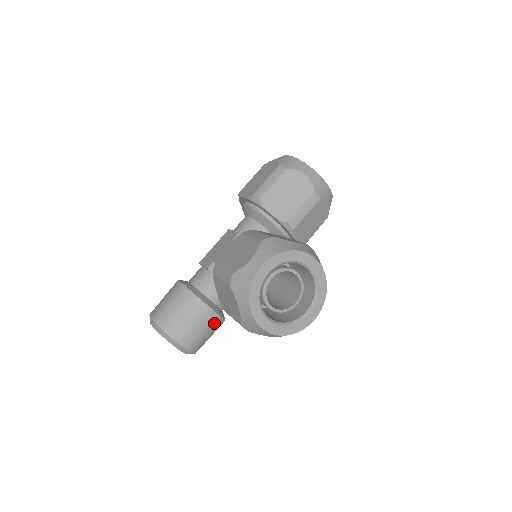
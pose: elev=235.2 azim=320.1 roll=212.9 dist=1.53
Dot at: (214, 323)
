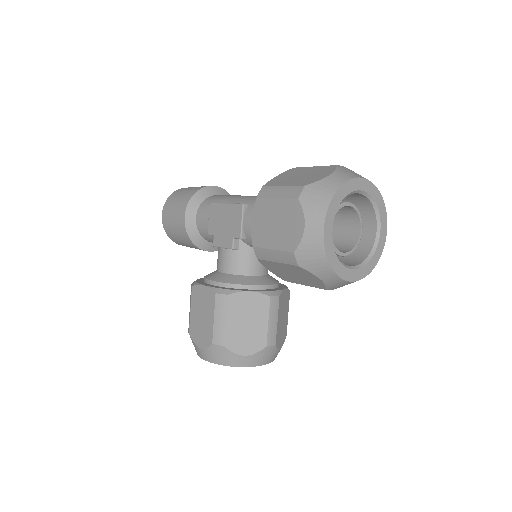
Dot at: occluded
